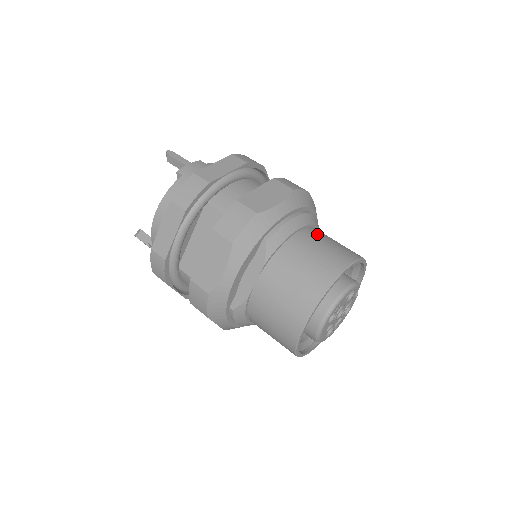
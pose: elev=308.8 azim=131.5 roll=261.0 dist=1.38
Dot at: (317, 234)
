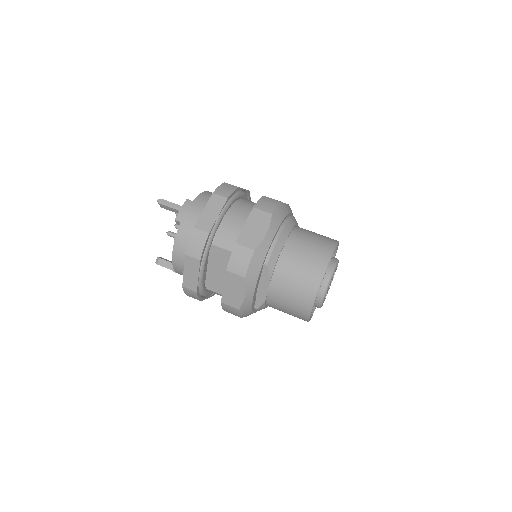
Dot at: (299, 239)
